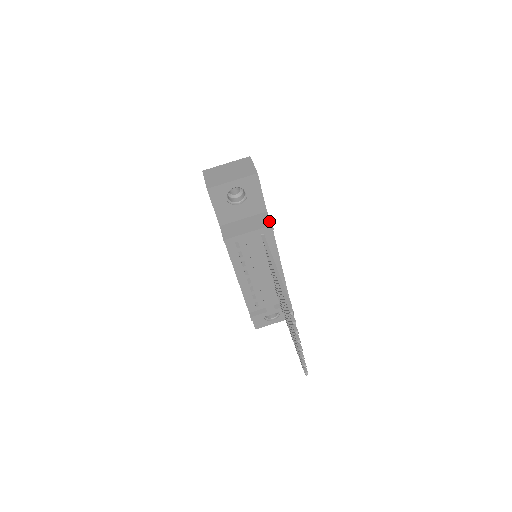
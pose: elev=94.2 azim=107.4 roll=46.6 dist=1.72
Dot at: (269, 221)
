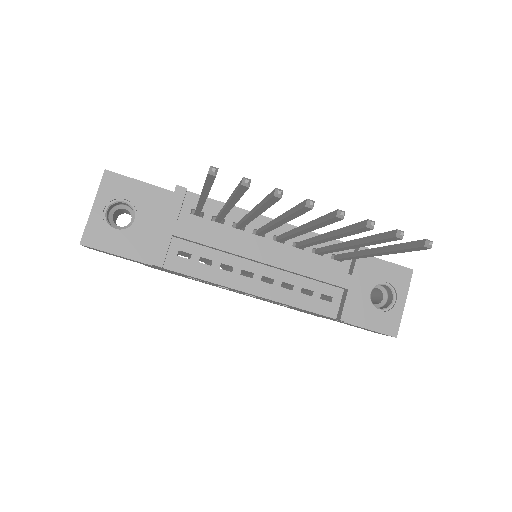
Dot at: occluded
